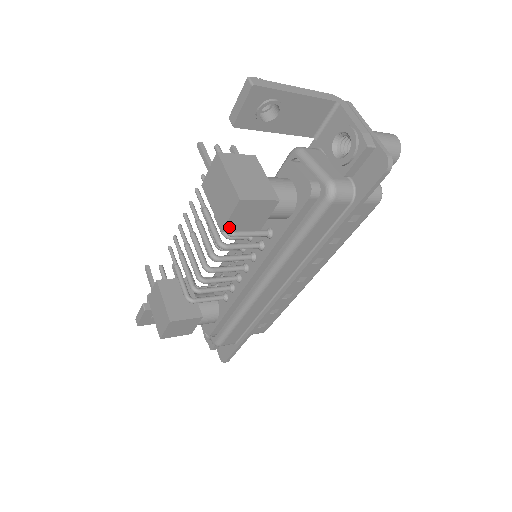
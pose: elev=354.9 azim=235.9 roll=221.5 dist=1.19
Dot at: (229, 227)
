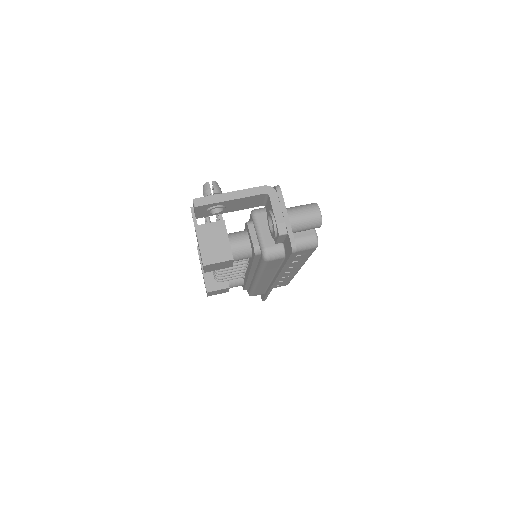
Dot at: (208, 271)
